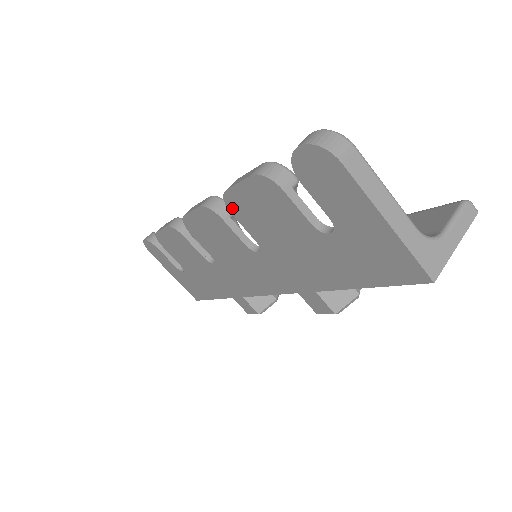
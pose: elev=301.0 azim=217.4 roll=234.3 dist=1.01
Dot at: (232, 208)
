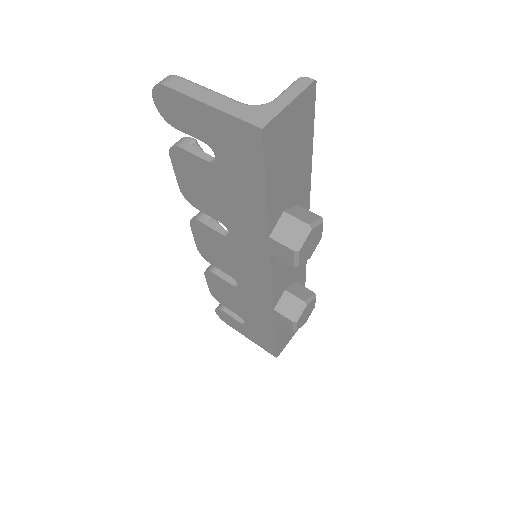
Dot at: (192, 202)
